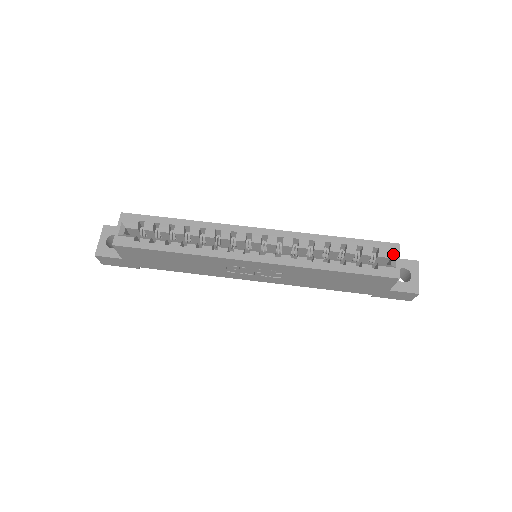
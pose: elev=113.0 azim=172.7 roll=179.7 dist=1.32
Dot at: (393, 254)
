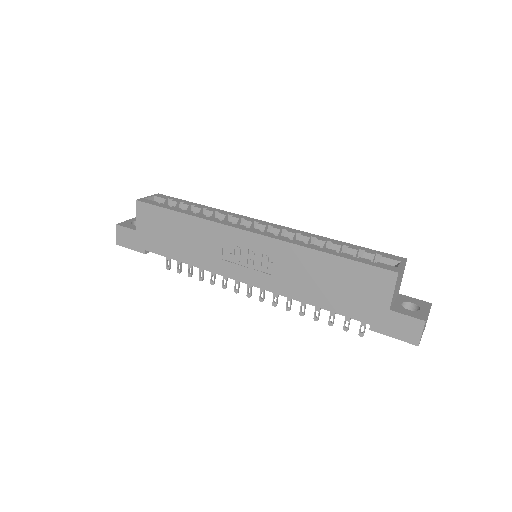
Dot at: (397, 262)
